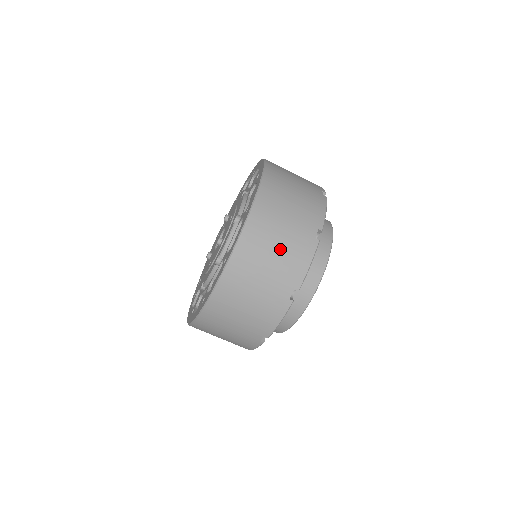
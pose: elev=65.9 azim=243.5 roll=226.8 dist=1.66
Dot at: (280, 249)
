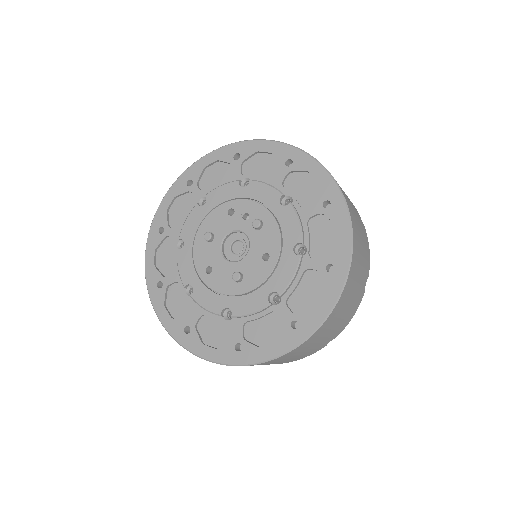
Dot at: (293, 358)
